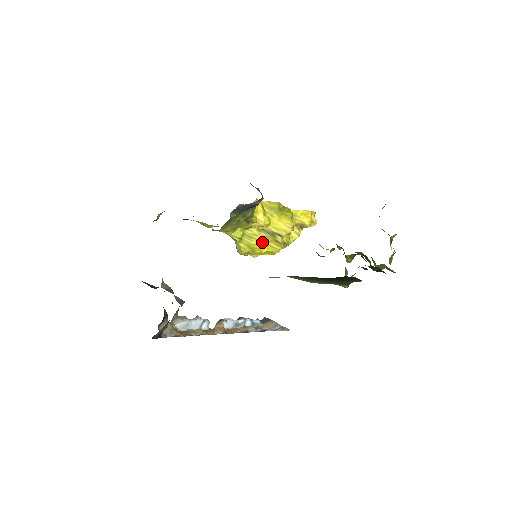
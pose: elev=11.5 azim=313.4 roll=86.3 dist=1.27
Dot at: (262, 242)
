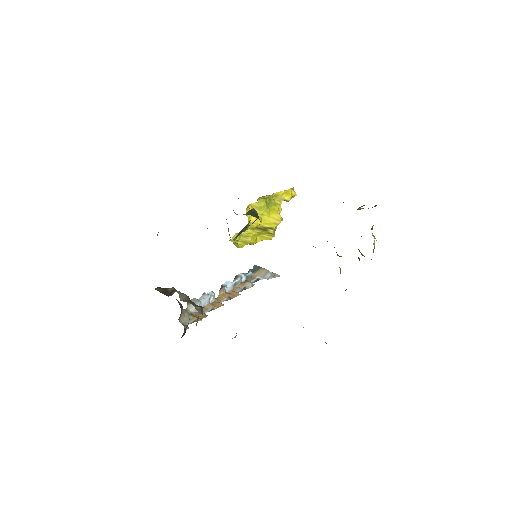
Dot at: (256, 236)
